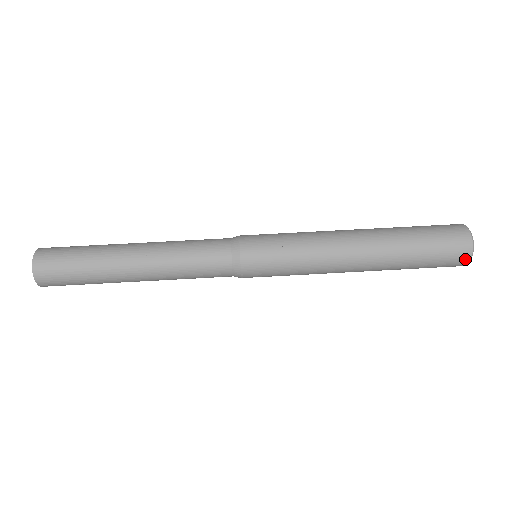
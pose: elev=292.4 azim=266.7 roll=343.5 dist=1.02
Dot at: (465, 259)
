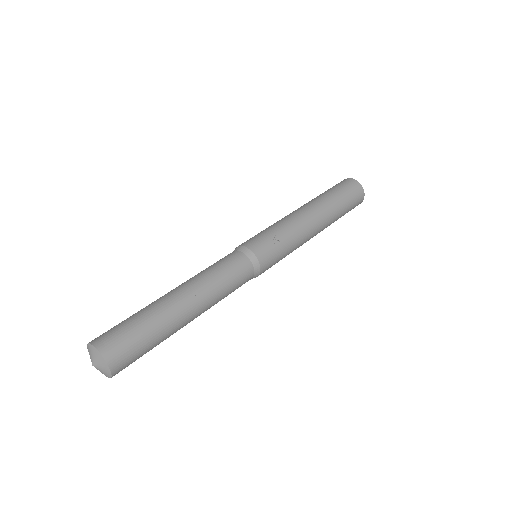
Dot at: (362, 196)
